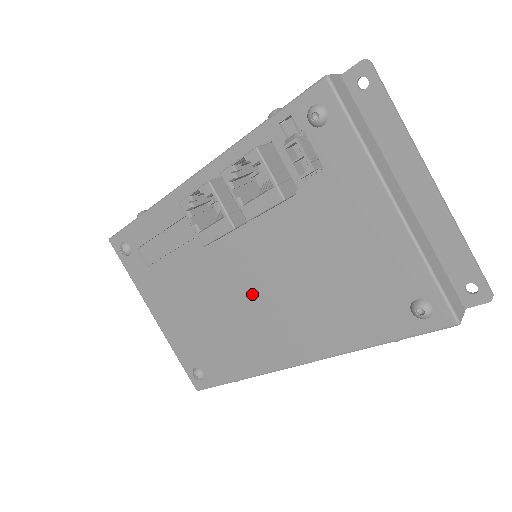
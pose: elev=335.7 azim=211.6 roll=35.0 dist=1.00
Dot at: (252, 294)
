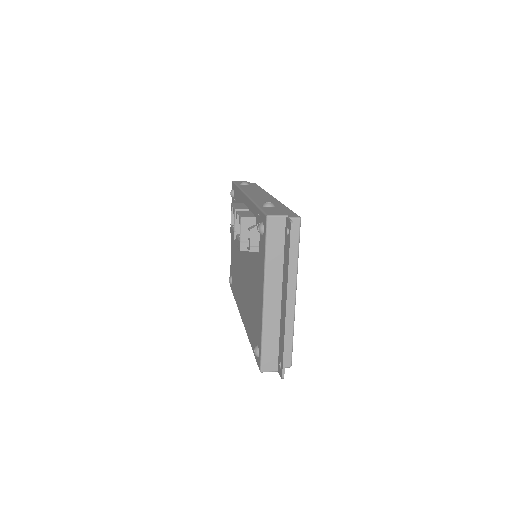
Dot at: (243, 272)
